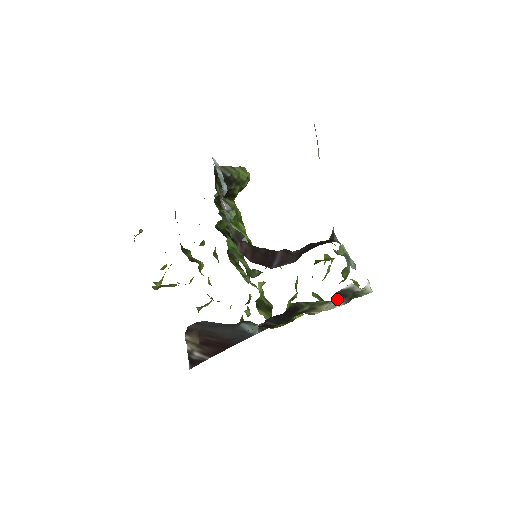
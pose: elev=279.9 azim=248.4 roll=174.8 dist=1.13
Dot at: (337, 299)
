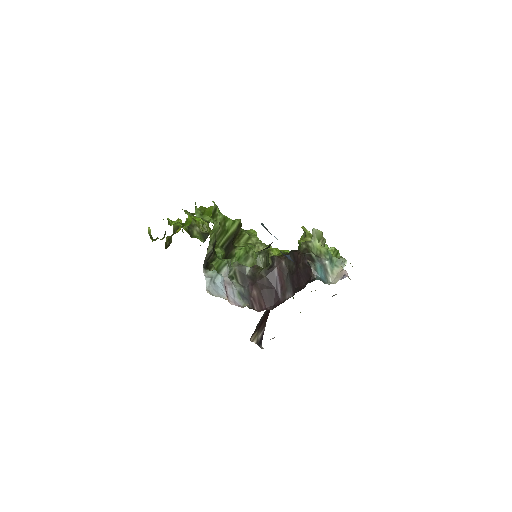
Dot at: occluded
